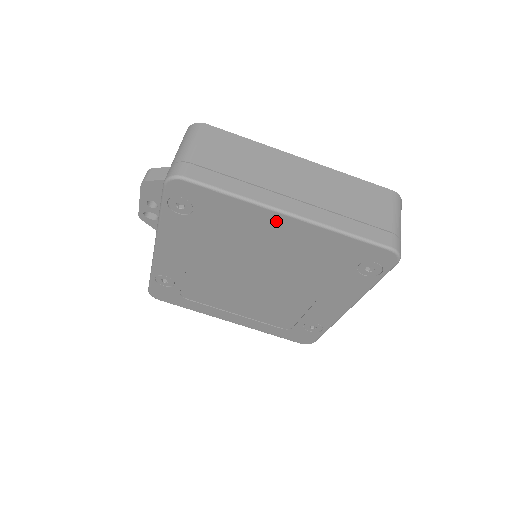
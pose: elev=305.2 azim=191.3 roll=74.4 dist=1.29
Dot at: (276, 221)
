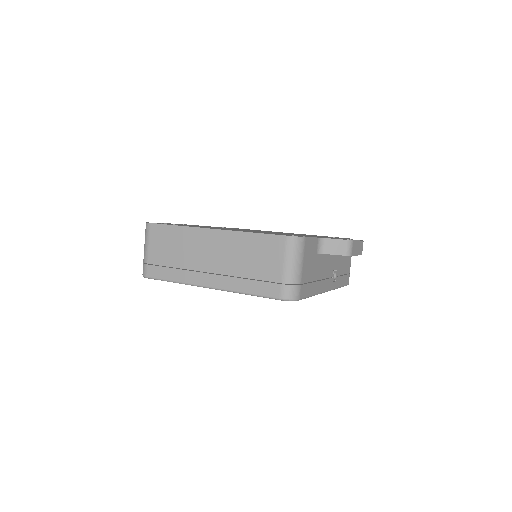
Dot at: occluded
